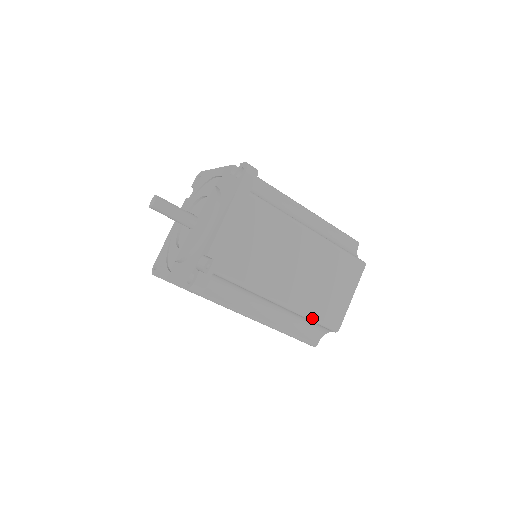
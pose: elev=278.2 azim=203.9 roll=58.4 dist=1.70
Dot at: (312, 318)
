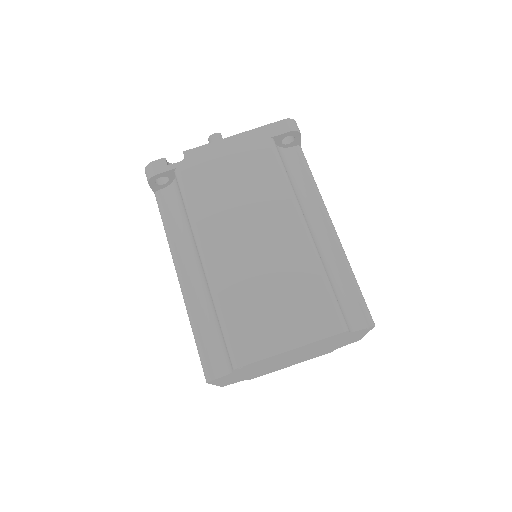
Dot at: (220, 314)
